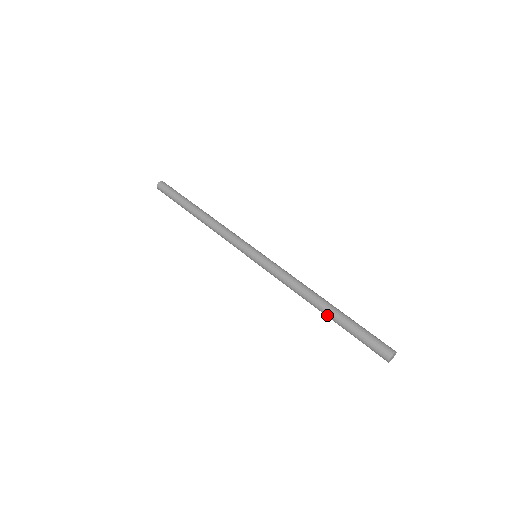
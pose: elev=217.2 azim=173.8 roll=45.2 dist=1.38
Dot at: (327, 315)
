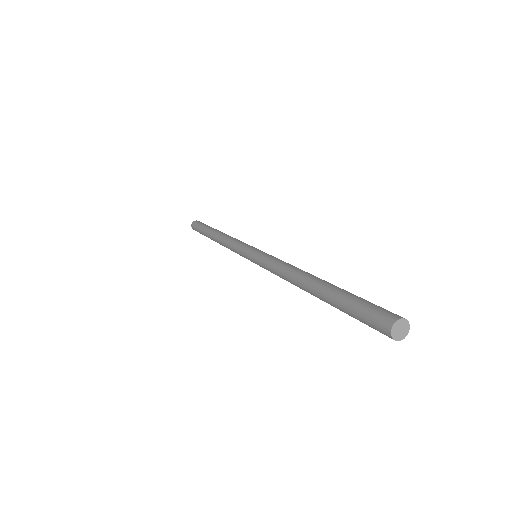
Dot at: (320, 299)
